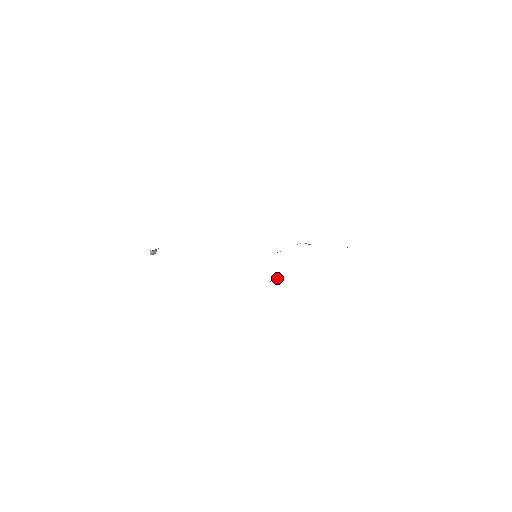
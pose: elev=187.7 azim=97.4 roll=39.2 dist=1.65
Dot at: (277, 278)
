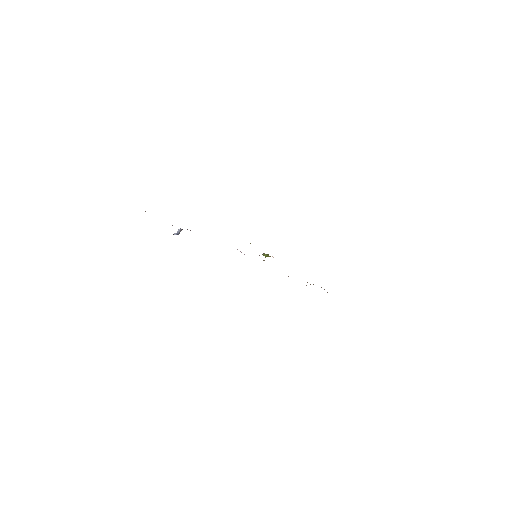
Dot at: occluded
